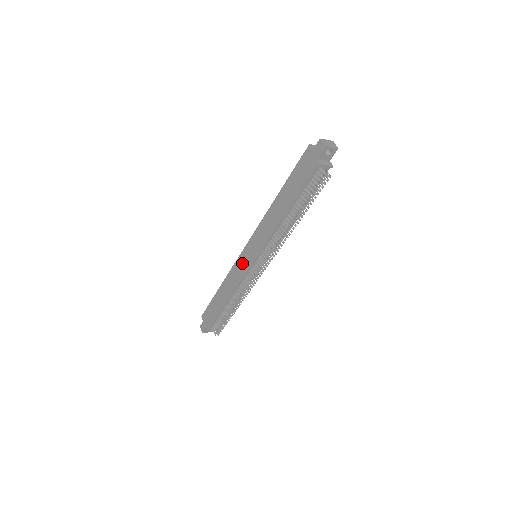
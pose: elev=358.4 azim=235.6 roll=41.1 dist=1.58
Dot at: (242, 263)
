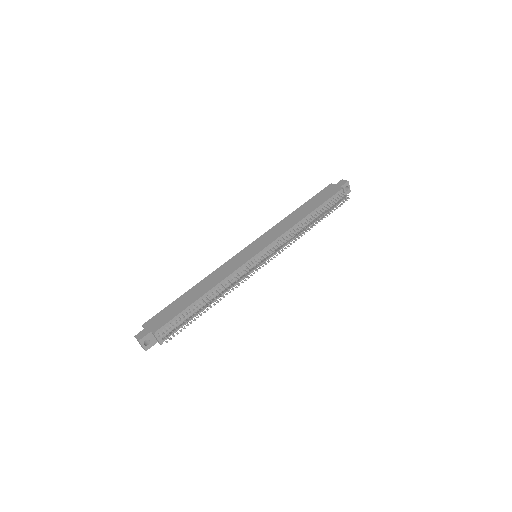
Dot at: (240, 258)
